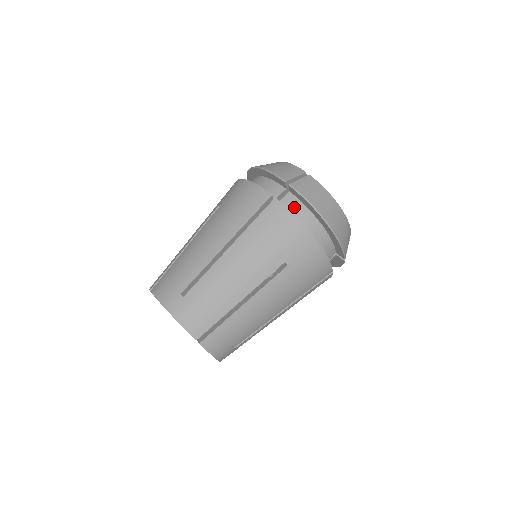
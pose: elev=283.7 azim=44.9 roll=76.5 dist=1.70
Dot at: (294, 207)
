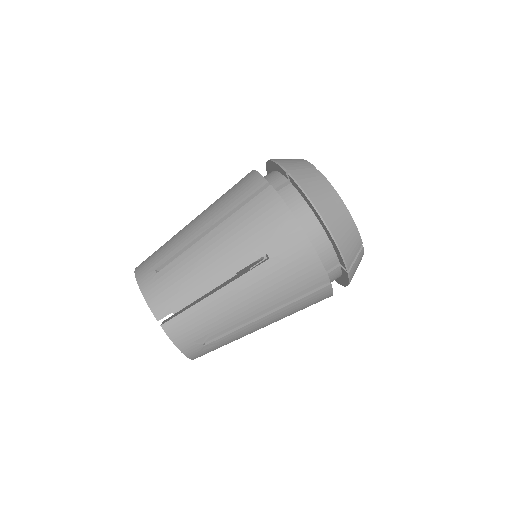
Dot at: (291, 199)
